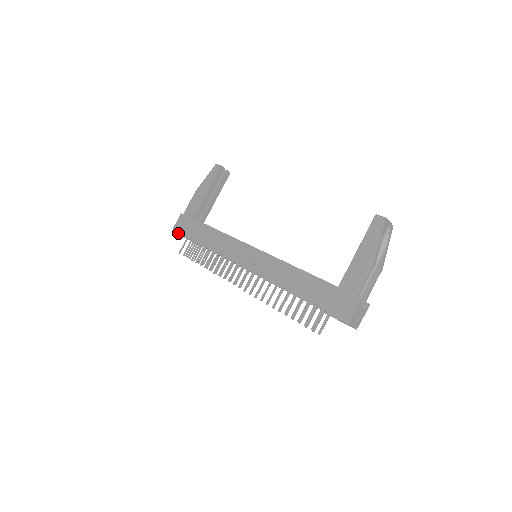
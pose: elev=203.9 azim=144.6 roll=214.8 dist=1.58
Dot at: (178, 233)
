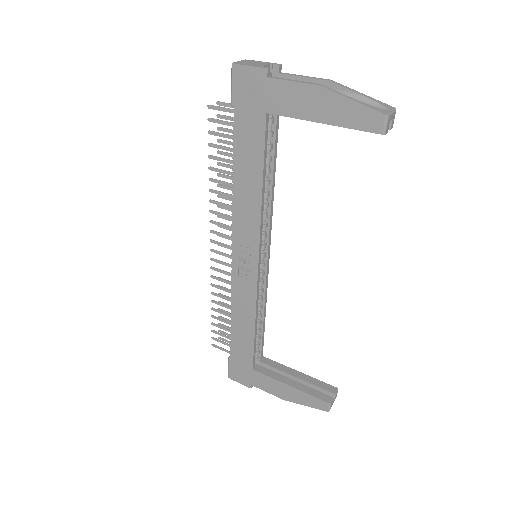
Dot at: (232, 87)
